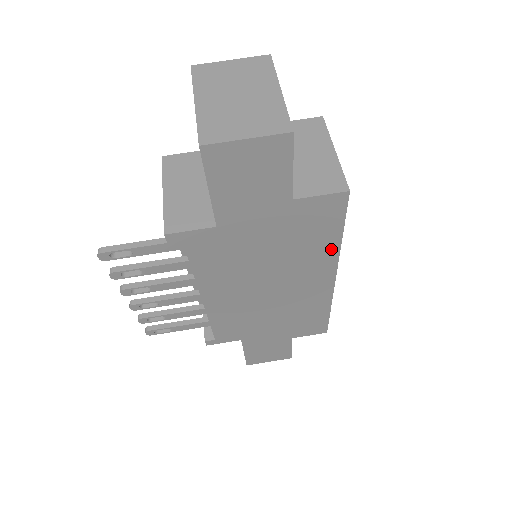
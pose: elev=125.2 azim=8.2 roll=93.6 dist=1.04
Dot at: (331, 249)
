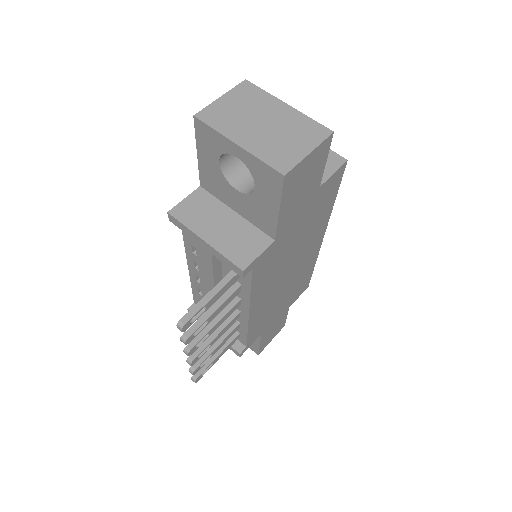
Dot at: (328, 214)
